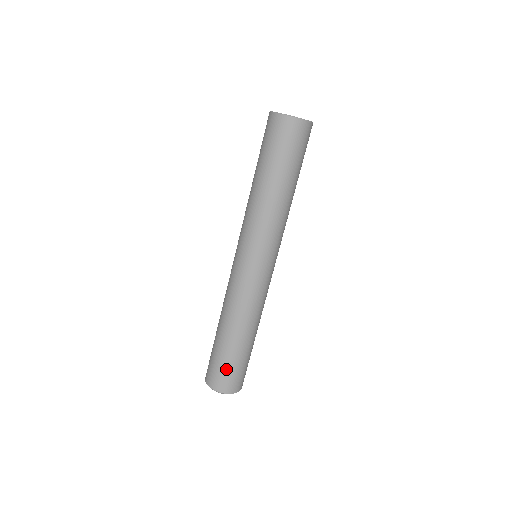
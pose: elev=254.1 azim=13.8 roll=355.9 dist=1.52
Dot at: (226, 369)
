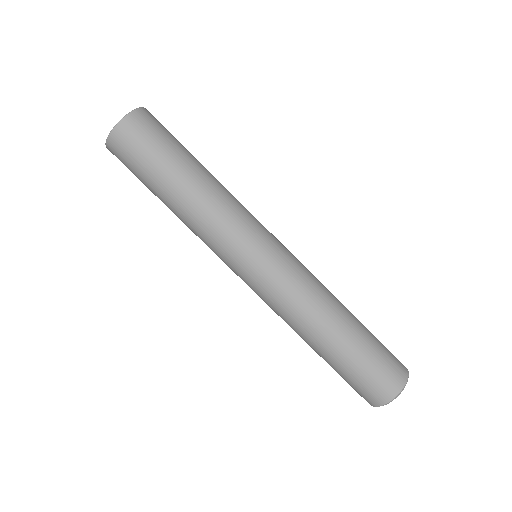
Dot at: (374, 366)
